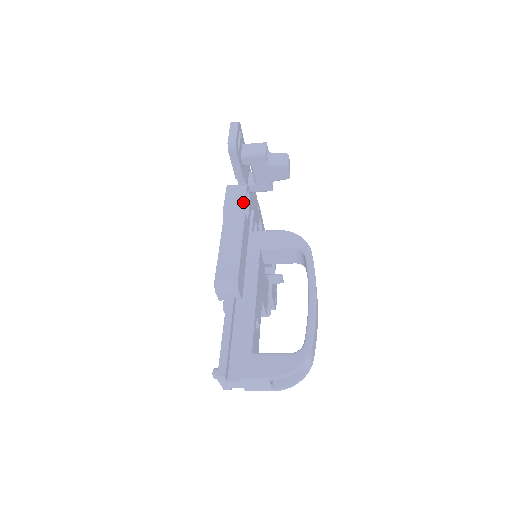
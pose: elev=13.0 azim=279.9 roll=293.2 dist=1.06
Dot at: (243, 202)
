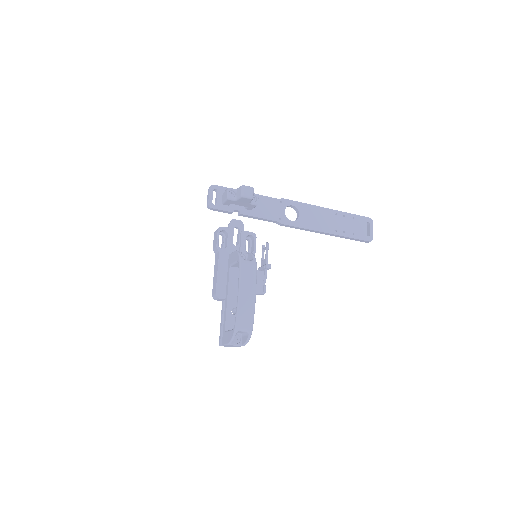
Dot at: (216, 243)
